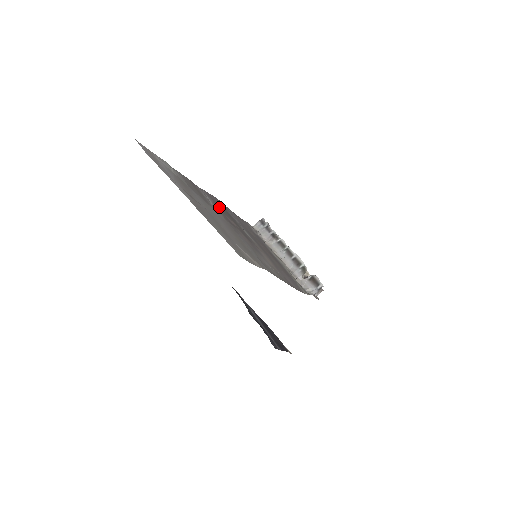
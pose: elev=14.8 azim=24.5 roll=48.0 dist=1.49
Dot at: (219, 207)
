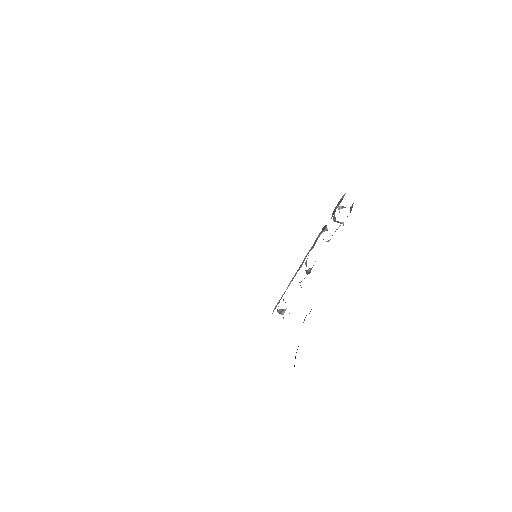
Dot at: occluded
